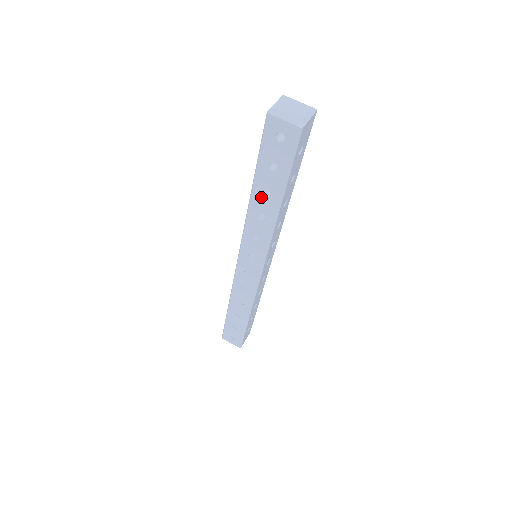
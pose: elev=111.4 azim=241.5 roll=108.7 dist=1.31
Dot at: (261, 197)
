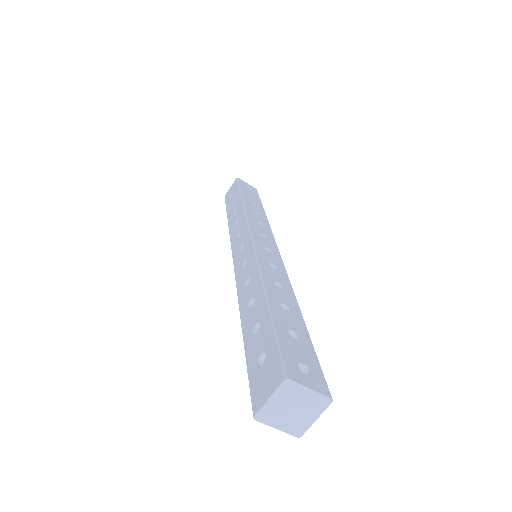
Dot at: occluded
